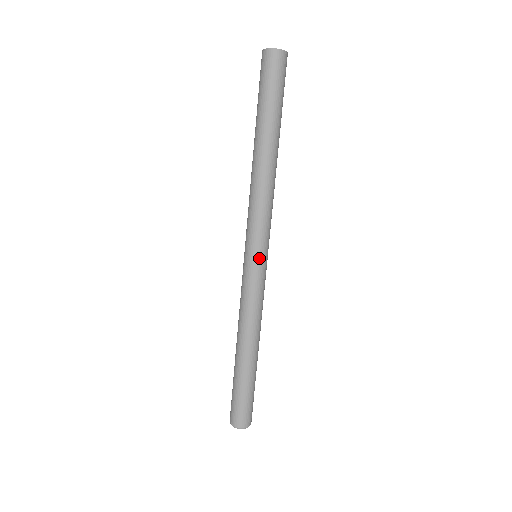
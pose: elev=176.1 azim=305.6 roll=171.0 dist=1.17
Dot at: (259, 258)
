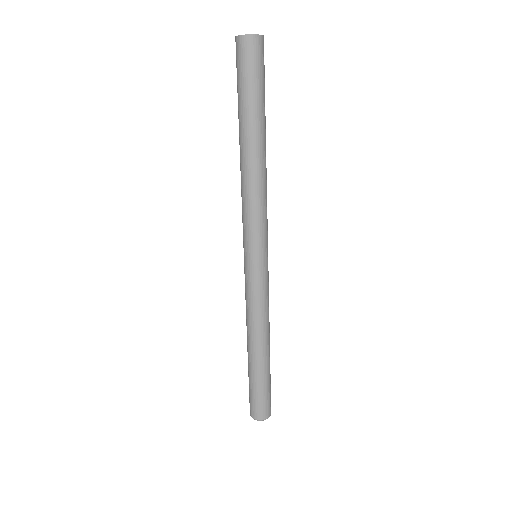
Dot at: (251, 259)
